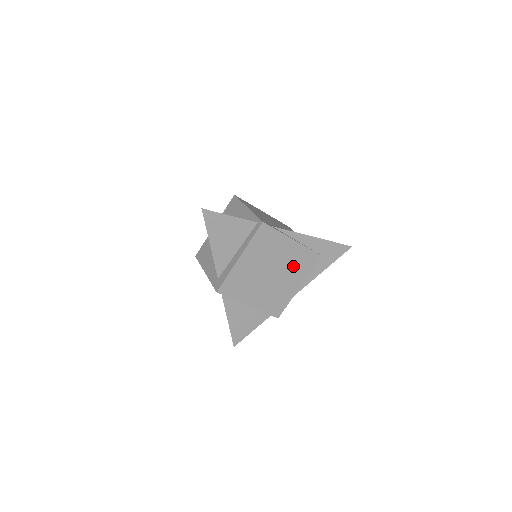
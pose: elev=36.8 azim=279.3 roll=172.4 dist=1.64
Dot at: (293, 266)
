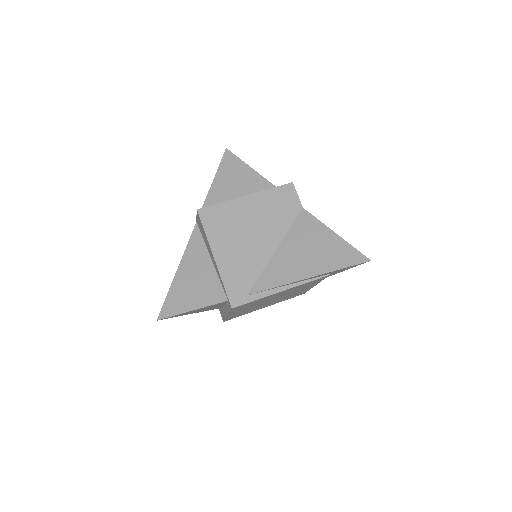
Dot at: (296, 289)
